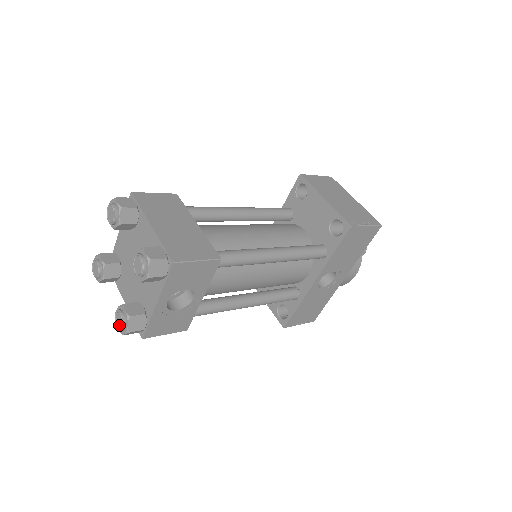
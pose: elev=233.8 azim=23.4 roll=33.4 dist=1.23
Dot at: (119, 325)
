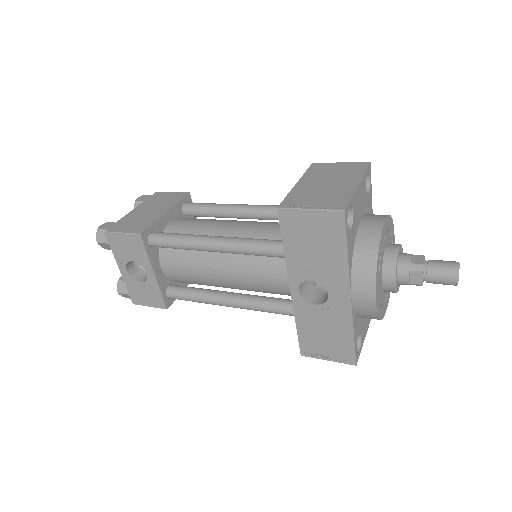
Dot at: occluded
